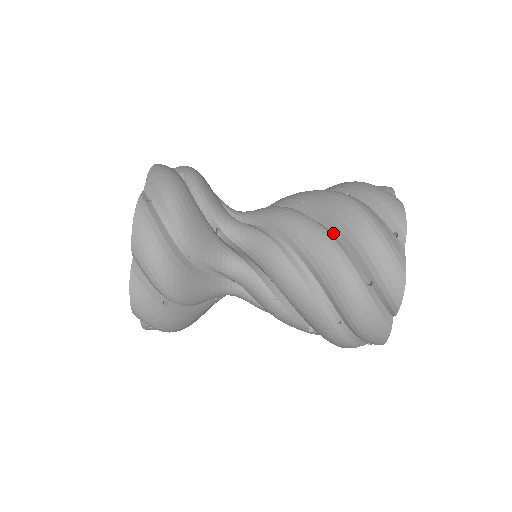
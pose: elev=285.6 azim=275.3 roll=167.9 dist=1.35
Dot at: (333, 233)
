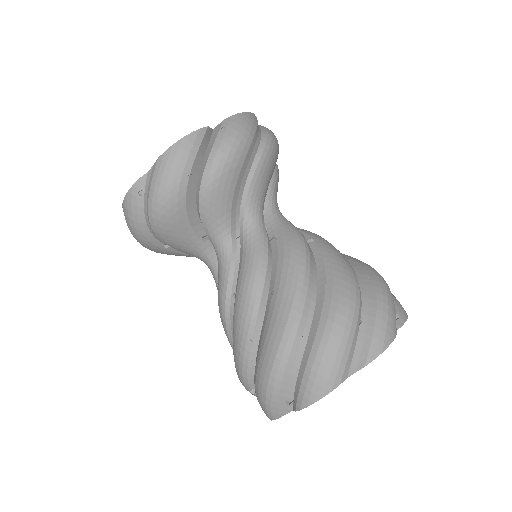
Dot at: (259, 344)
